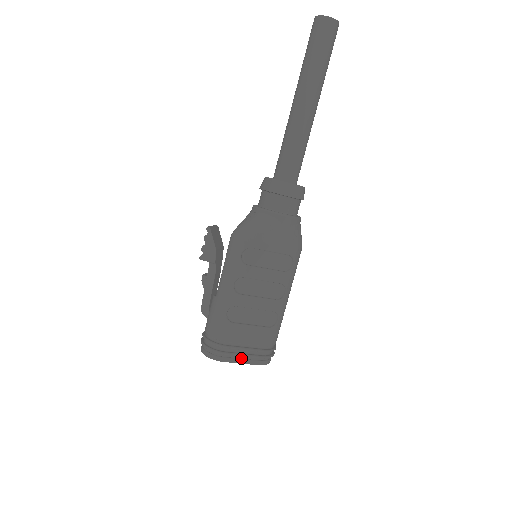
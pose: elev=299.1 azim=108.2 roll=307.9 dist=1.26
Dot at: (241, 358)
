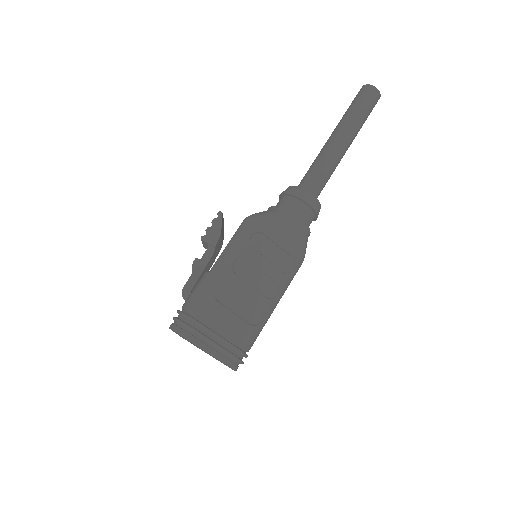
Dot at: (212, 348)
